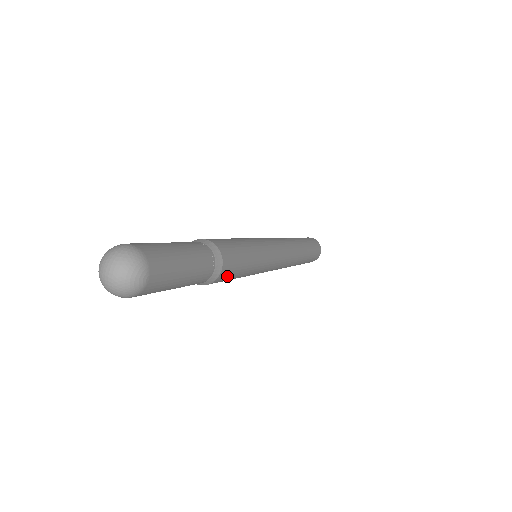
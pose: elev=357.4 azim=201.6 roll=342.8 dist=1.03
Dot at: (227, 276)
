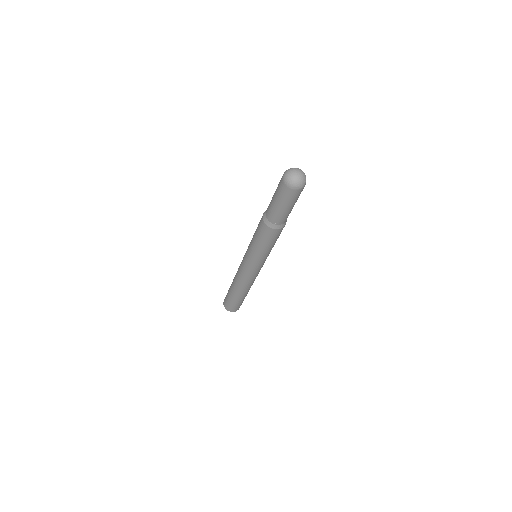
Dot at: occluded
